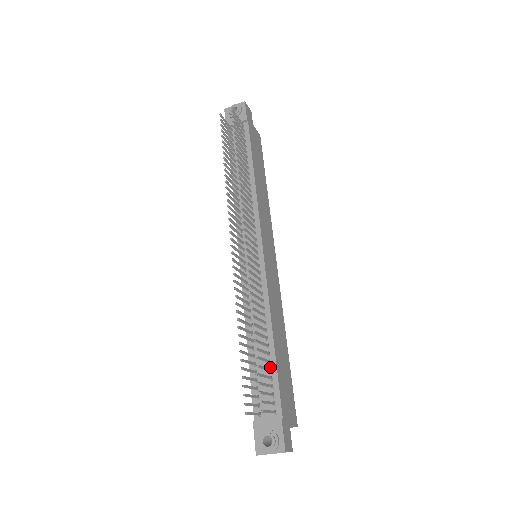
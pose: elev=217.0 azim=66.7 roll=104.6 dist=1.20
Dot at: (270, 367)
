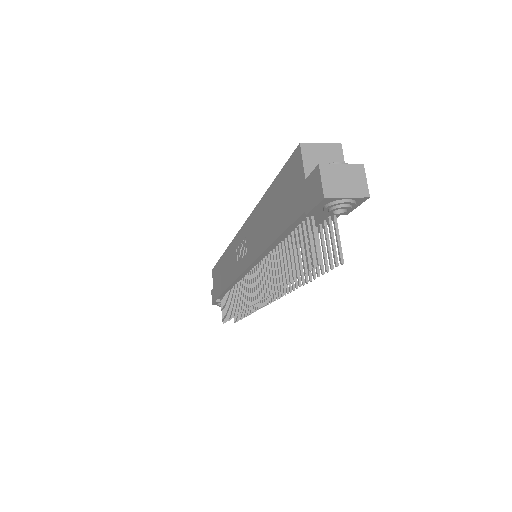
Dot at: occluded
